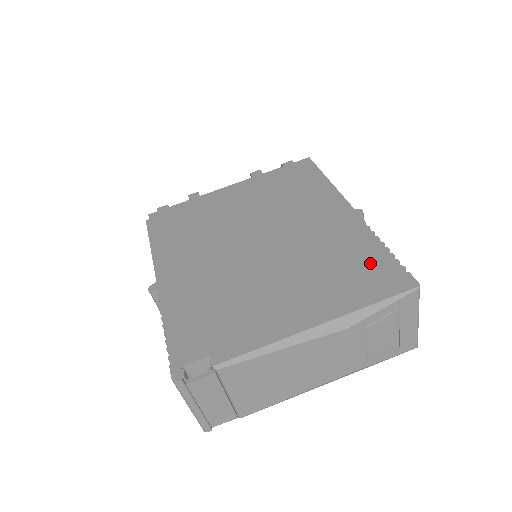
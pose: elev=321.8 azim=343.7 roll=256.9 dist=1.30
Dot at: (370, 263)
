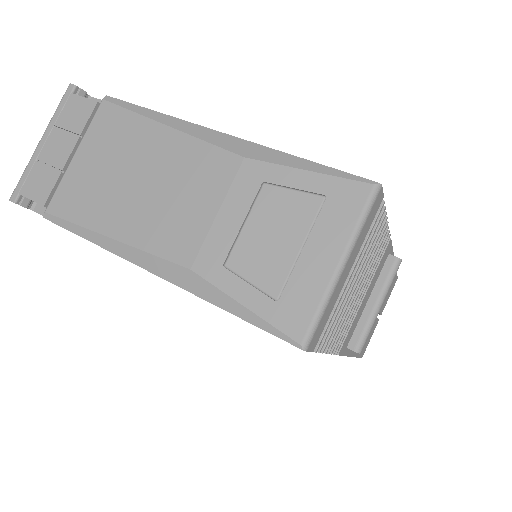
Dot at: occluded
